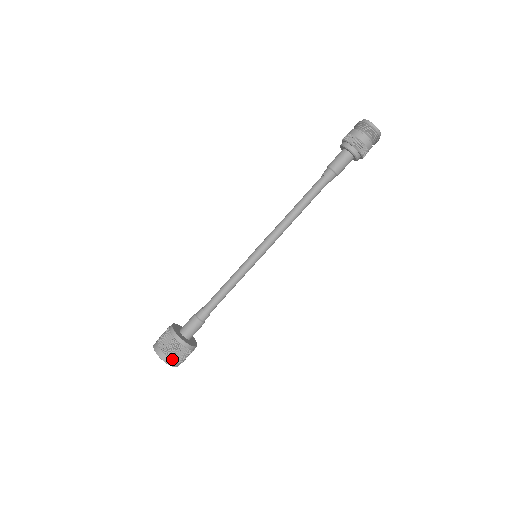
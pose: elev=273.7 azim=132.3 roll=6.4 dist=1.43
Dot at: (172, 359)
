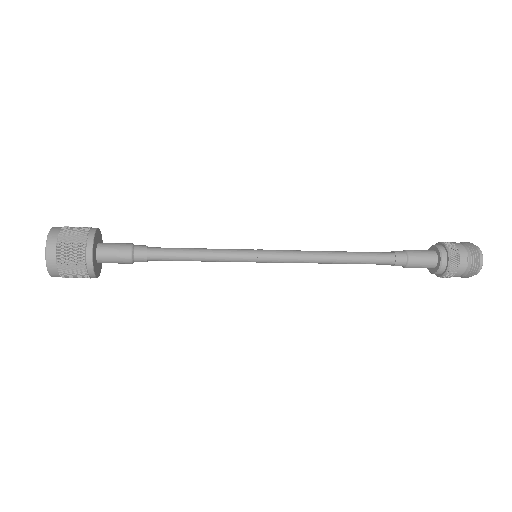
Dot at: (59, 270)
